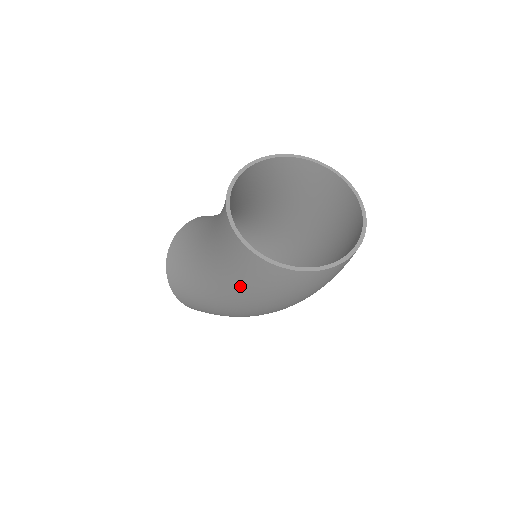
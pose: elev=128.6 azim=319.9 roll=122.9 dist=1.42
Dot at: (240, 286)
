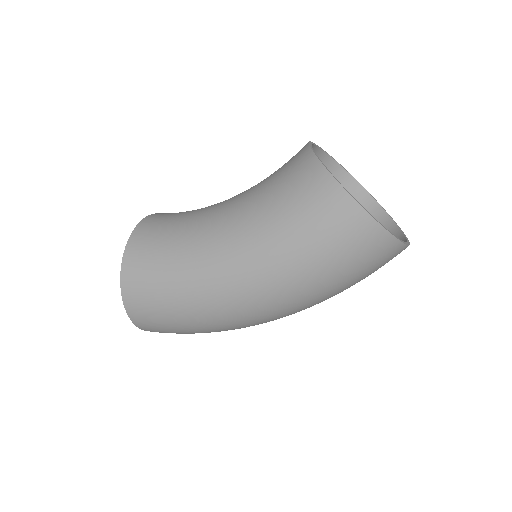
Dot at: (288, 250)
